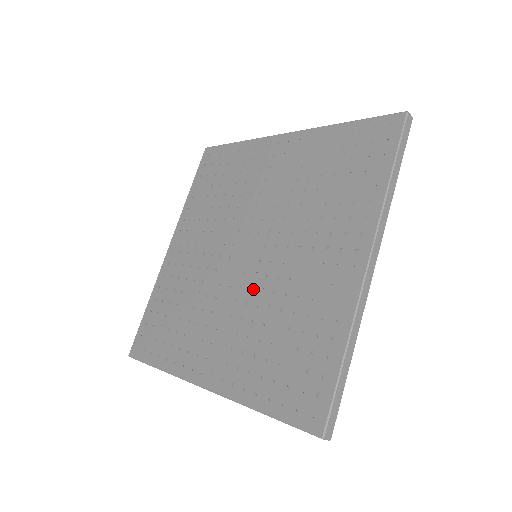
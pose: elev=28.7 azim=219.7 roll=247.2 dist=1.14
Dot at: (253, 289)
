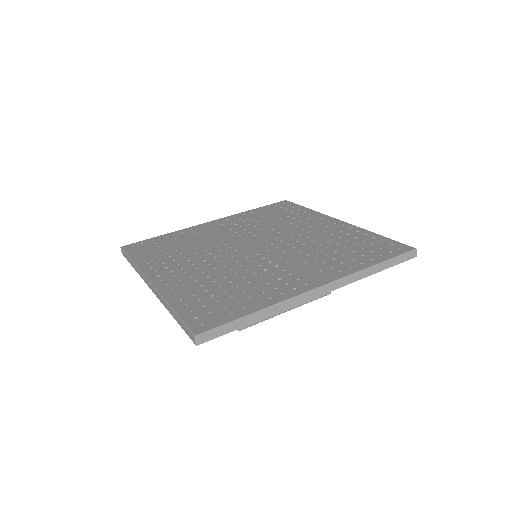
Dot at: (286, 250)
